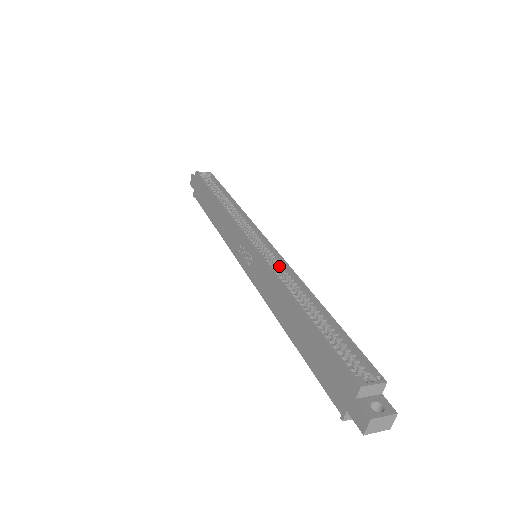
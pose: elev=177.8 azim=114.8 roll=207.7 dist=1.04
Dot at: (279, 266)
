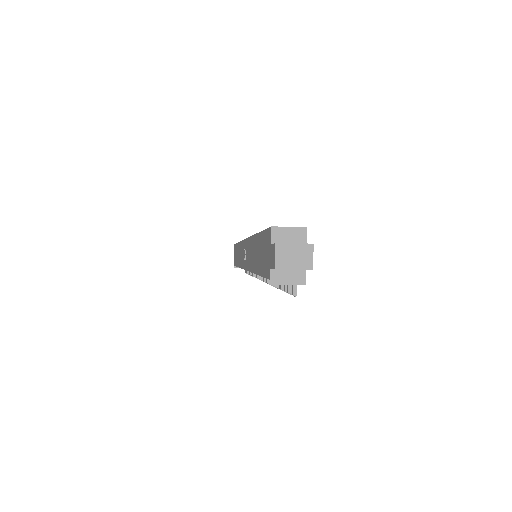
Dot at: occluded
